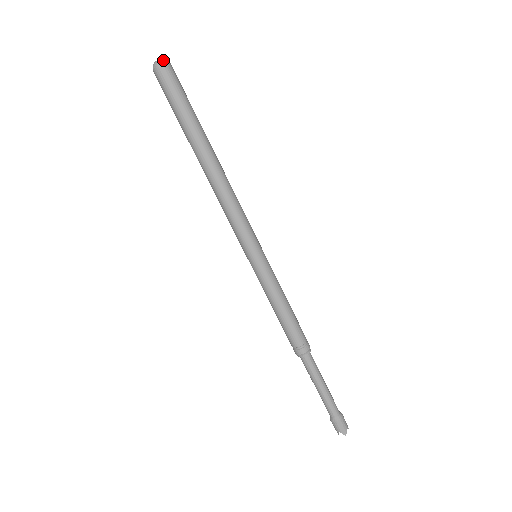
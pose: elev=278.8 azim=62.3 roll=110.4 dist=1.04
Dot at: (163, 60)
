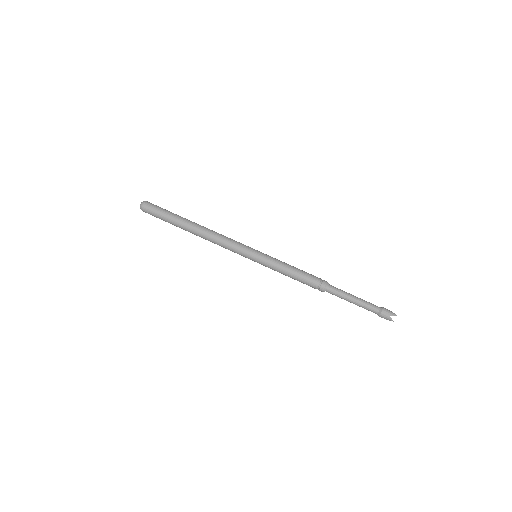
Dot at: (140, 206)
